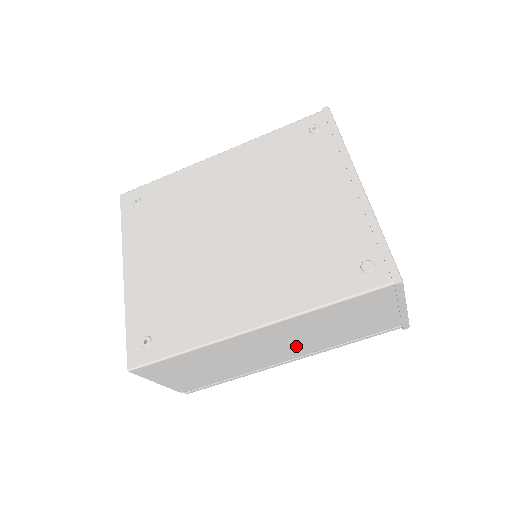
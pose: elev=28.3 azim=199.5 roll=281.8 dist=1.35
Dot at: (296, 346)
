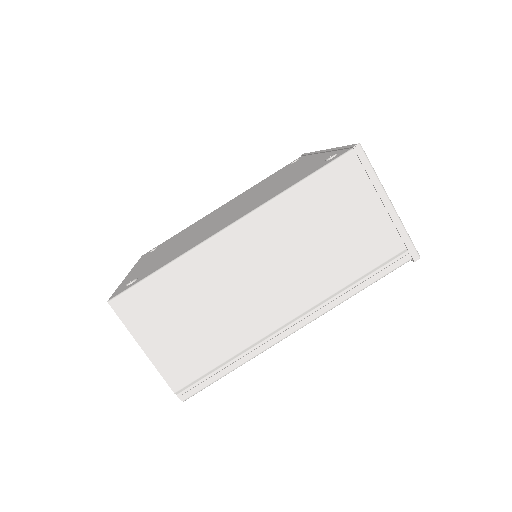
Dot at: (292, 281)
